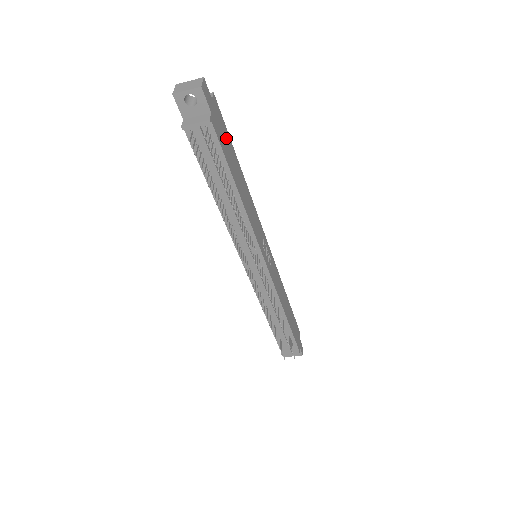
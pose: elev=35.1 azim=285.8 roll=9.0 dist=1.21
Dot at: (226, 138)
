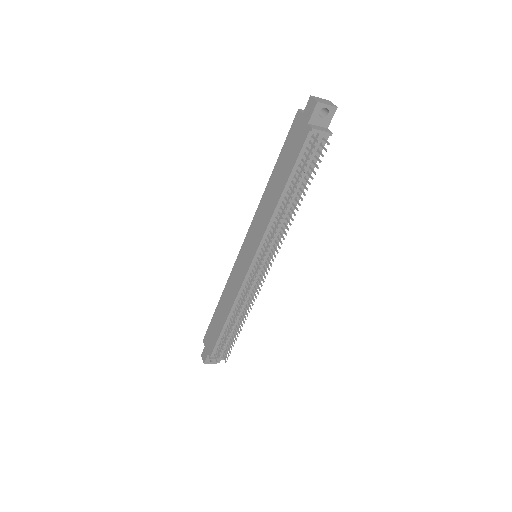
Dot at: occluded
